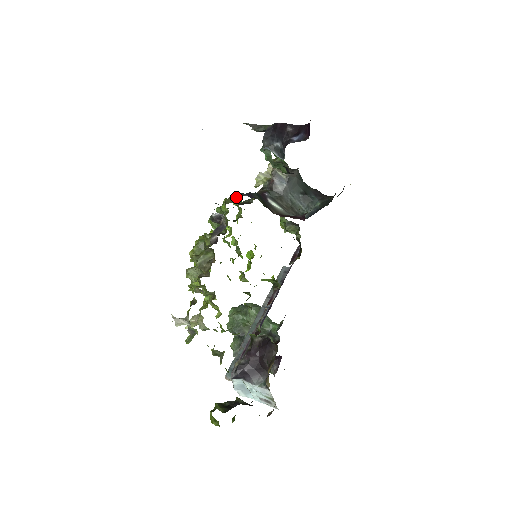
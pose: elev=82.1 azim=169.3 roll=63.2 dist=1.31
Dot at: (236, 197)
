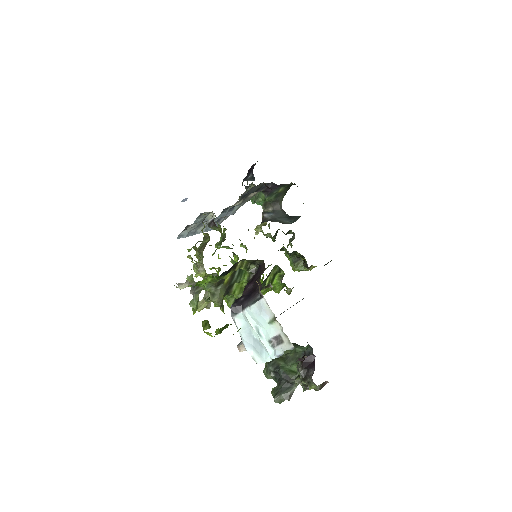
Dot at: occluded
